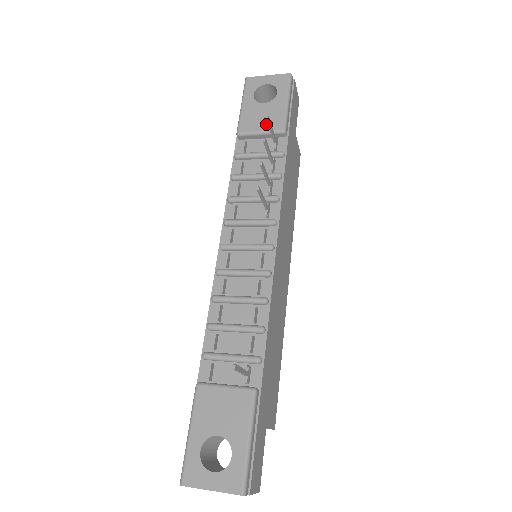
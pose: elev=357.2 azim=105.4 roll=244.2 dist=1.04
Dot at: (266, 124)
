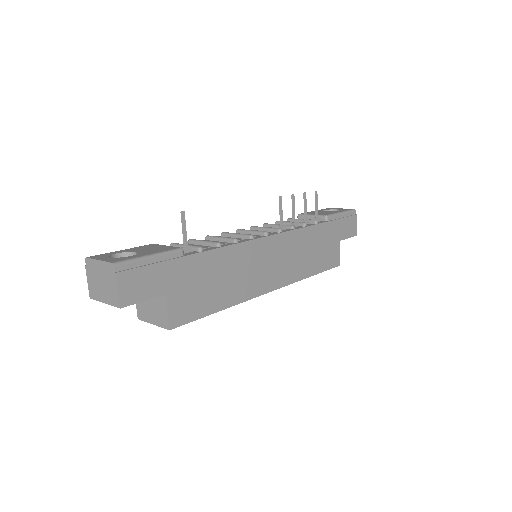
Dot at: (319, 214)
